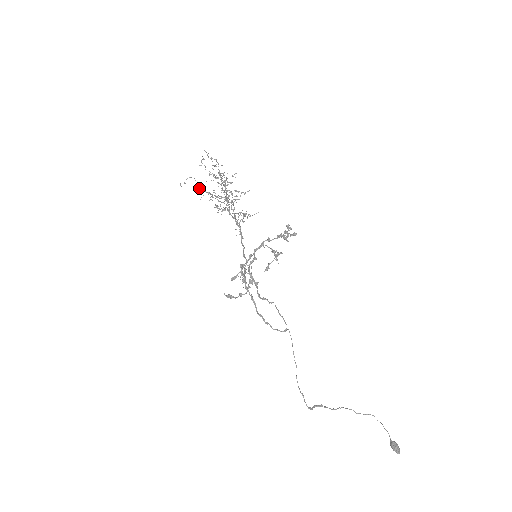
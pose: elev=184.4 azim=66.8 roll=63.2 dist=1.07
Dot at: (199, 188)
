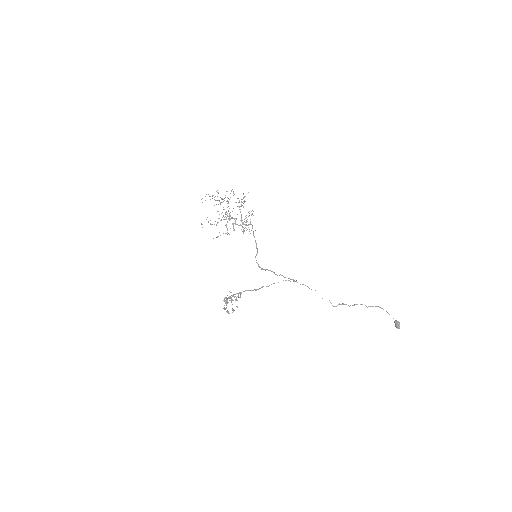
Dot at: occluded
